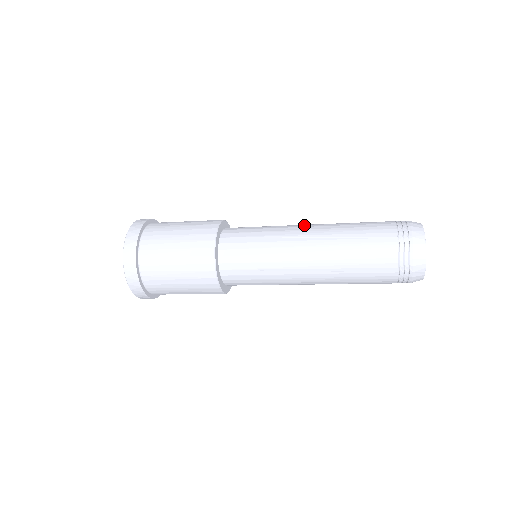
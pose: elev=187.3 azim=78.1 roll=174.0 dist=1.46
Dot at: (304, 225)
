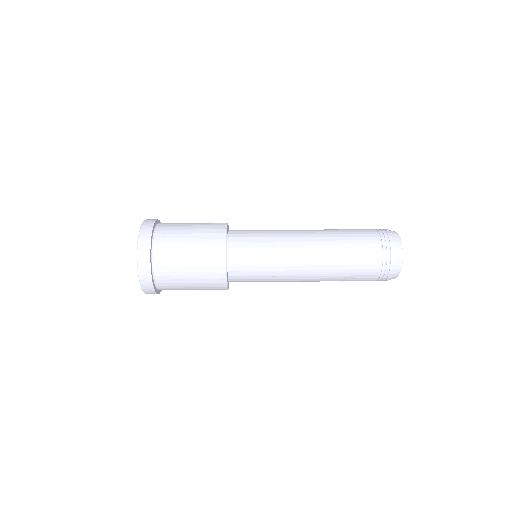
Dot at: (303, 261)
